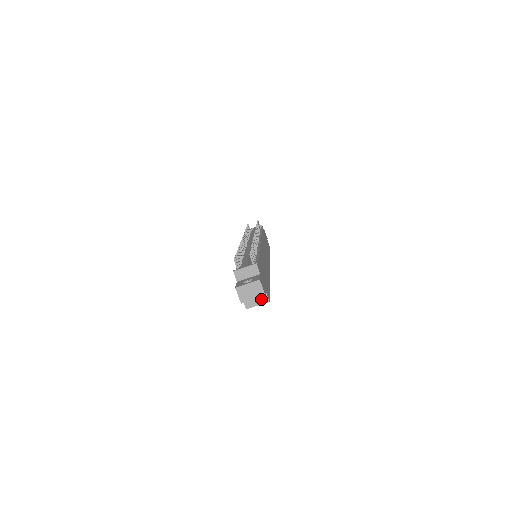
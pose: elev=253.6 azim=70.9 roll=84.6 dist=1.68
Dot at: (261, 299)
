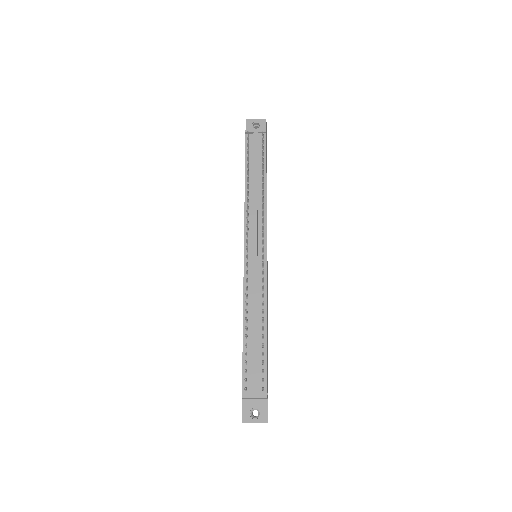
Dot at: occluded
